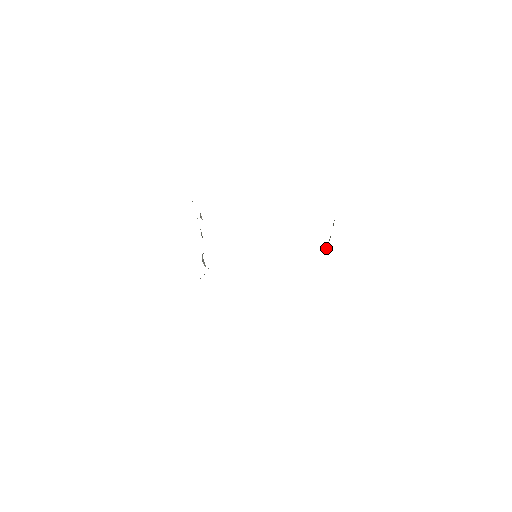
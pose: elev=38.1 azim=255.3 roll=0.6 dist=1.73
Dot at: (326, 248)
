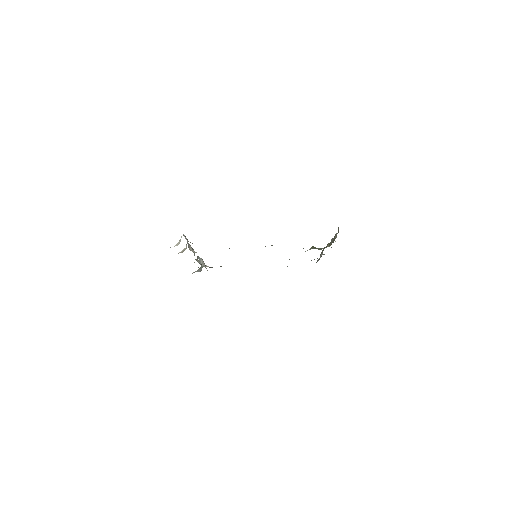
Dot at: (331, 240)
